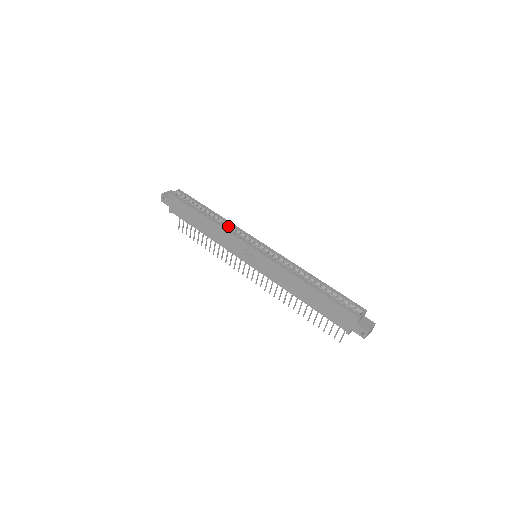
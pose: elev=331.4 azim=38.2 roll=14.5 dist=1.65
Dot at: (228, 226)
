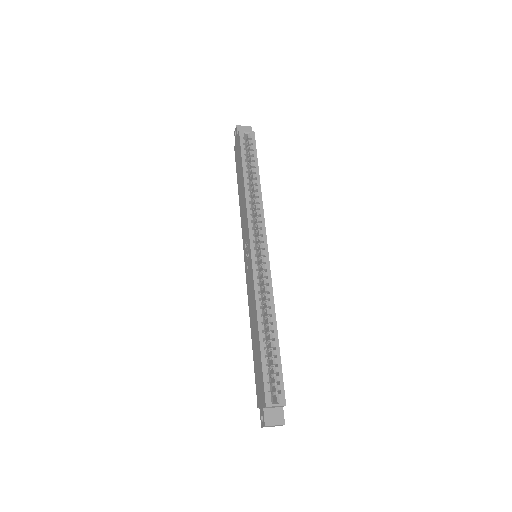
Dot at: (256, 205)
